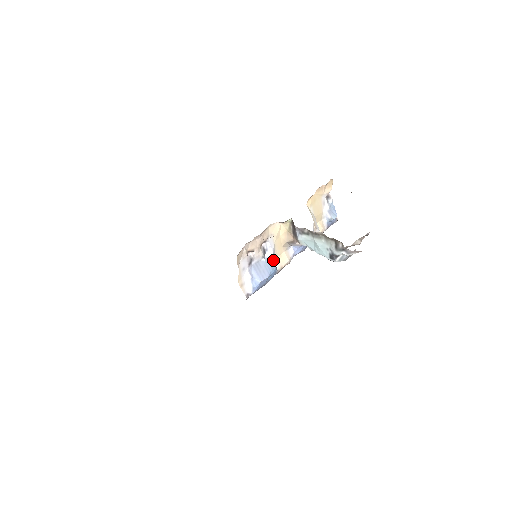
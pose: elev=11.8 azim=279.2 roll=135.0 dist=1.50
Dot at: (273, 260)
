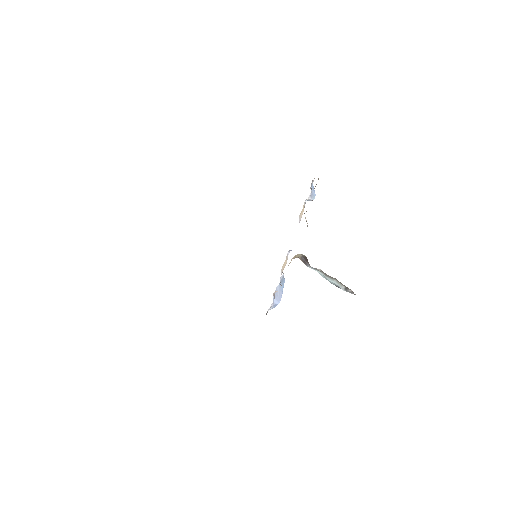
Dot at: (283, 278)
